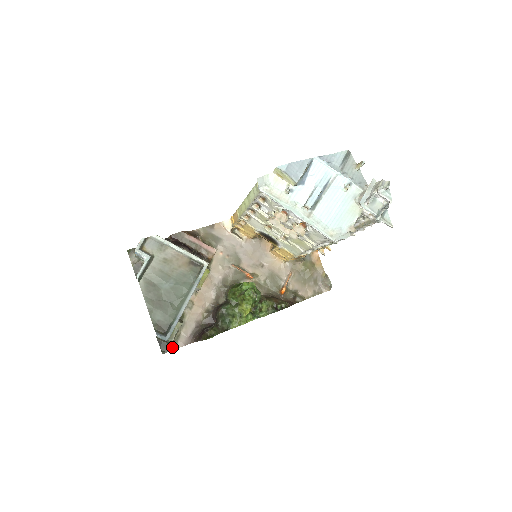
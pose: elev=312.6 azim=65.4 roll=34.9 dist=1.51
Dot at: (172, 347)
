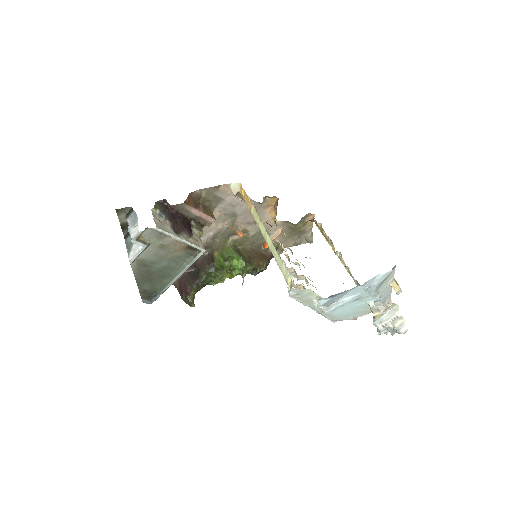
Dot at: occluded
